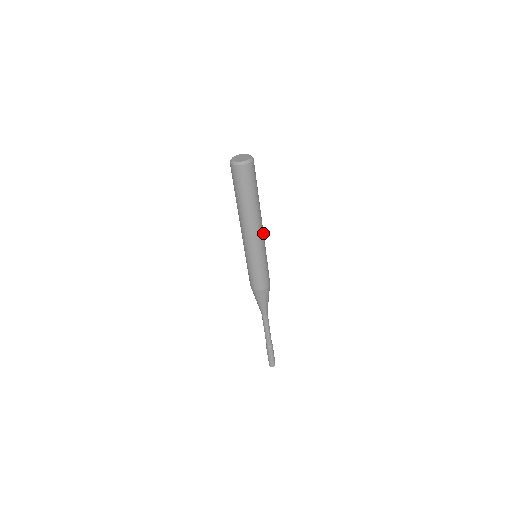
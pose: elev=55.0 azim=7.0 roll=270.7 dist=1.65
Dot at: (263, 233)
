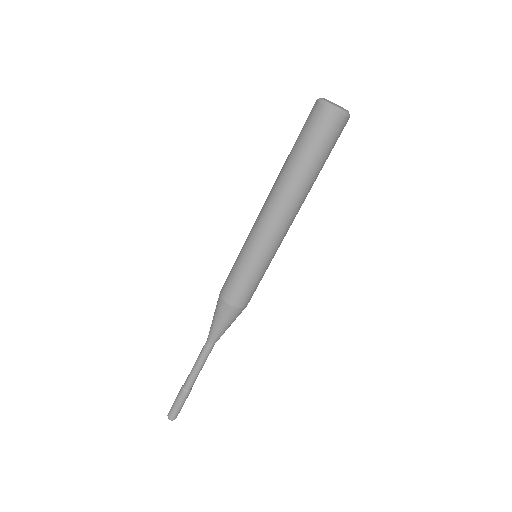
Dot at: occluded
